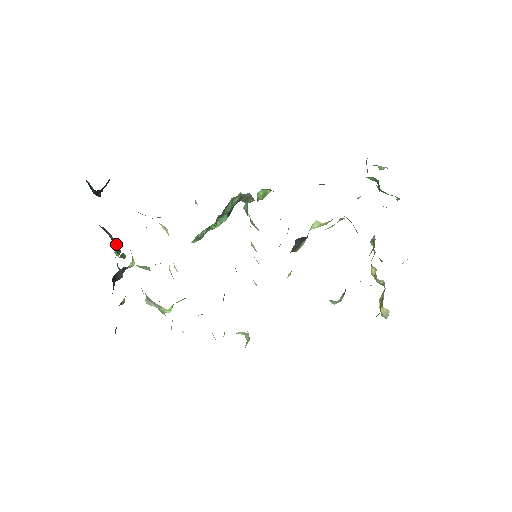
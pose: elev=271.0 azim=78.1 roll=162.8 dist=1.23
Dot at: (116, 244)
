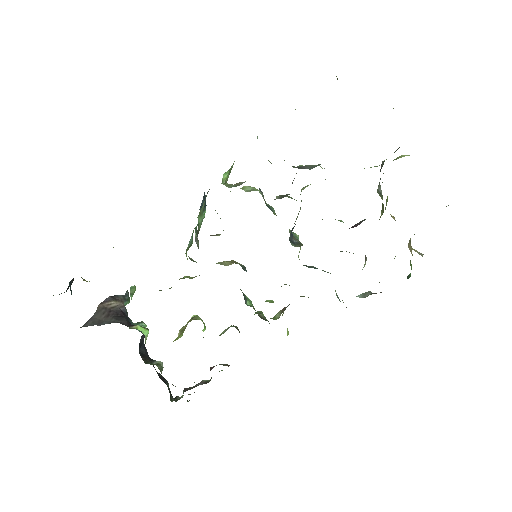
Dot at: (120, 307)
